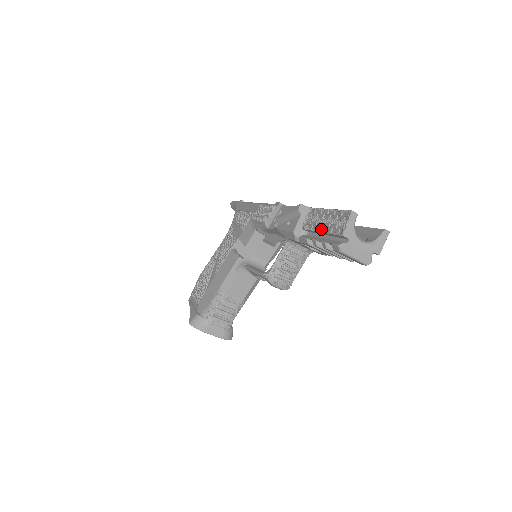
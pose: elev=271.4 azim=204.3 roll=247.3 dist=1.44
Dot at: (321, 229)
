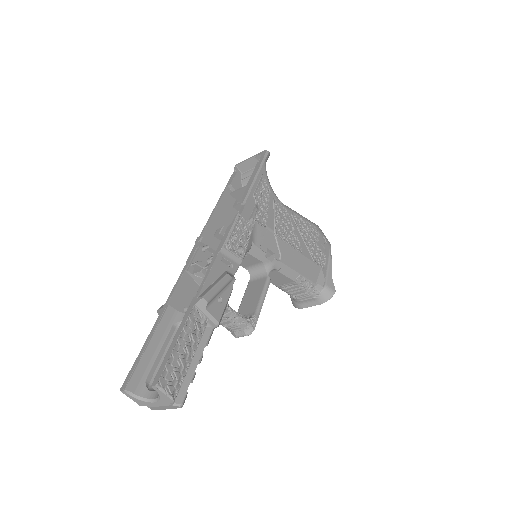
Dot at: occluded
